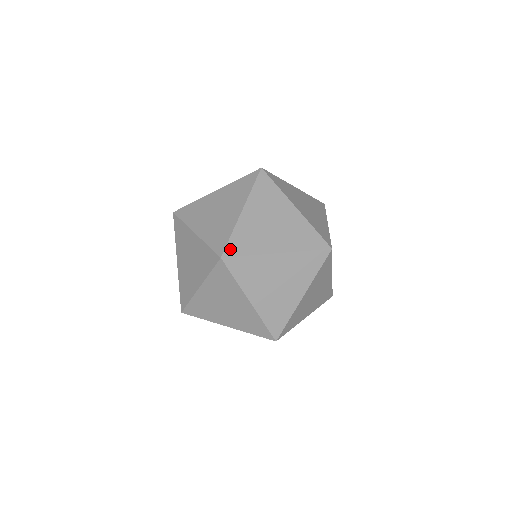
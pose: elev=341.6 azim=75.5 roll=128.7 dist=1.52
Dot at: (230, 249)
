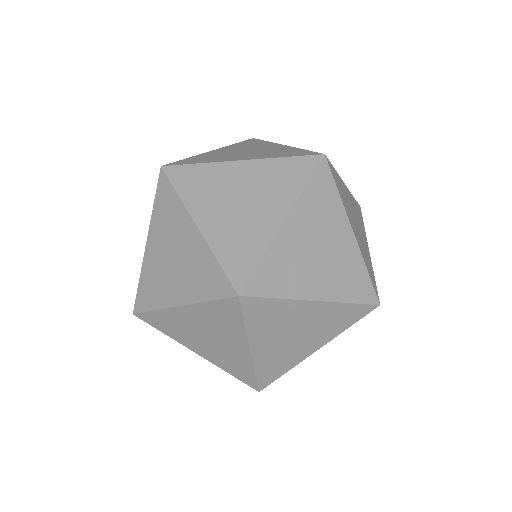
Dot at: (178, 163)
